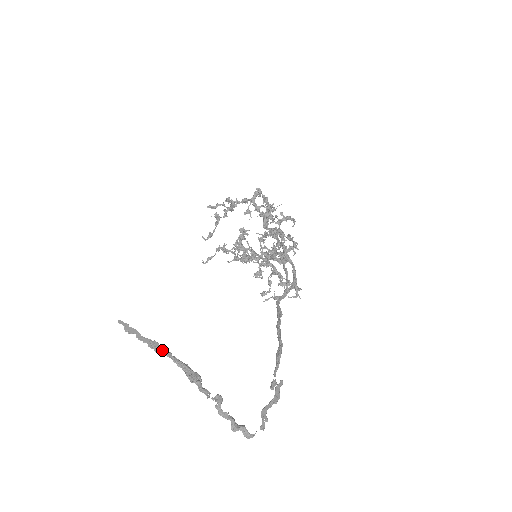
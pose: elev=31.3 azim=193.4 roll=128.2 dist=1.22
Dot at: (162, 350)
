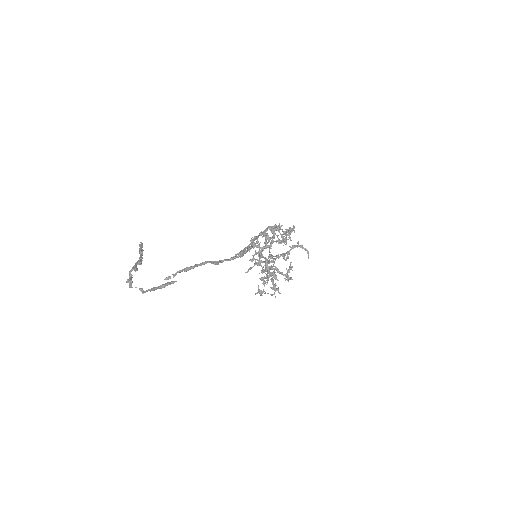
Dot at: (141, 253)
